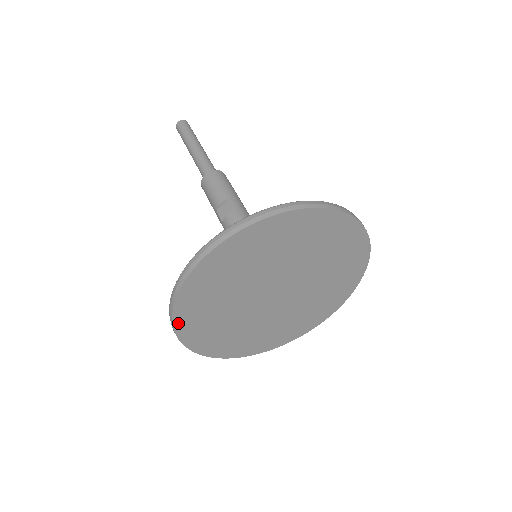
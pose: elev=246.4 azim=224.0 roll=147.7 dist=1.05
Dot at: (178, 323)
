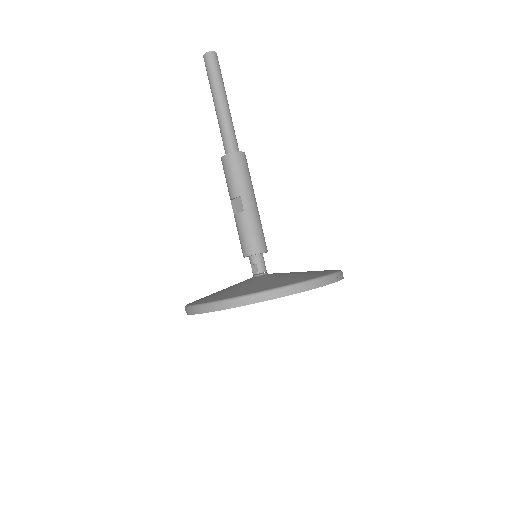
Dot at: occluded
